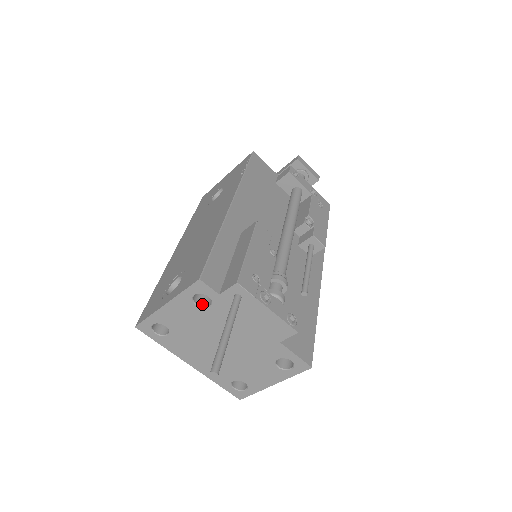
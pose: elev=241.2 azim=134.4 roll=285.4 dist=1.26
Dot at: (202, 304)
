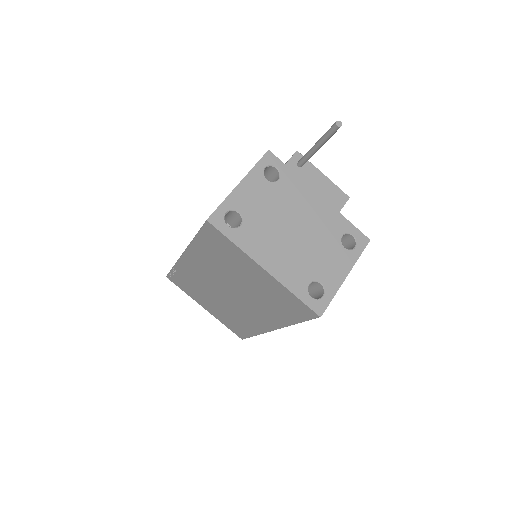
Dot at: (270, 182)
